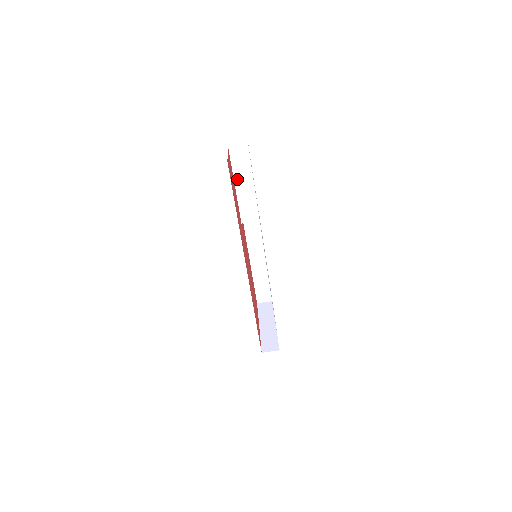
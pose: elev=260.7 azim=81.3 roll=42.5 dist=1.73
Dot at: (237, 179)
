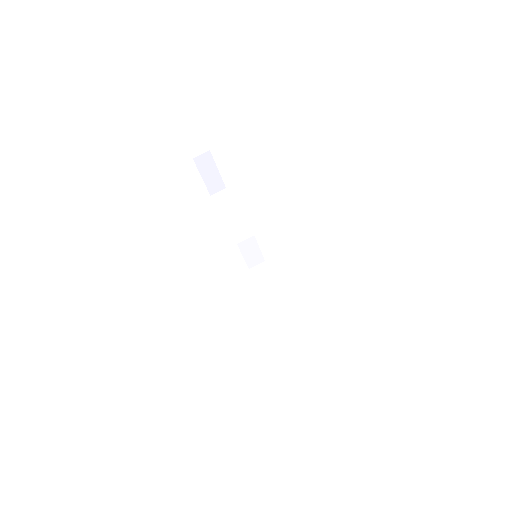
Dot at: (224, 213)
